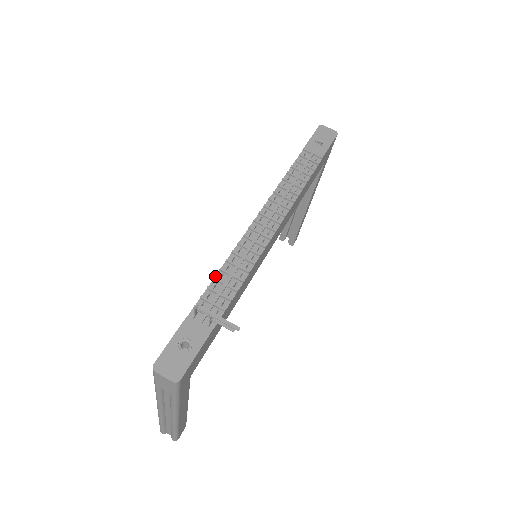
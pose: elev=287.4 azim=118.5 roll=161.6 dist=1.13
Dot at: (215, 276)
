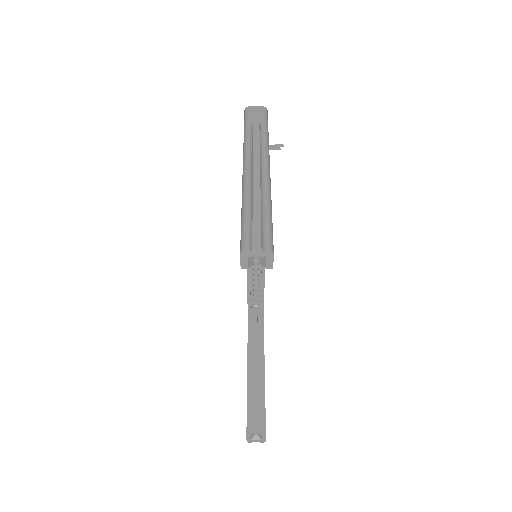
Dot at: occluded
